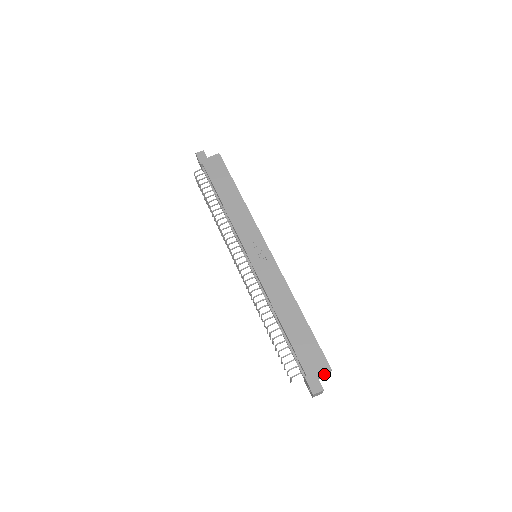
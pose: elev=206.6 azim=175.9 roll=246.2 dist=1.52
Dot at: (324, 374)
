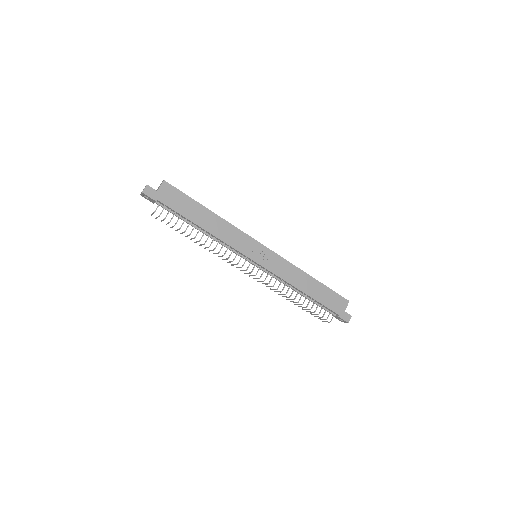
Dot at: occluded
